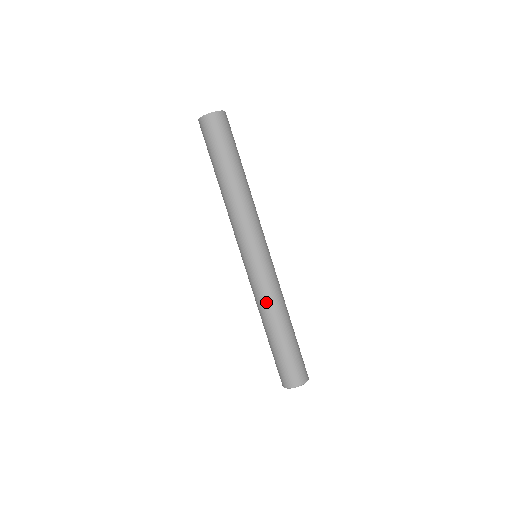
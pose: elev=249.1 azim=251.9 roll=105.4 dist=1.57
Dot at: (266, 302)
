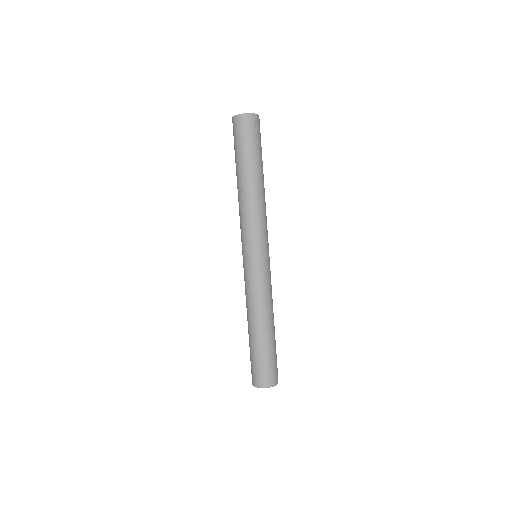
Dot at: (257, 301)
